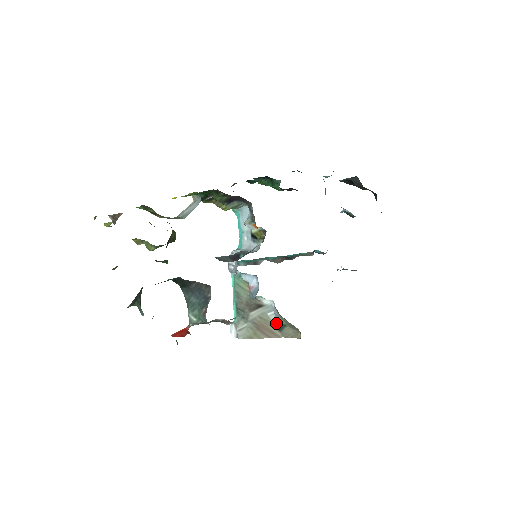
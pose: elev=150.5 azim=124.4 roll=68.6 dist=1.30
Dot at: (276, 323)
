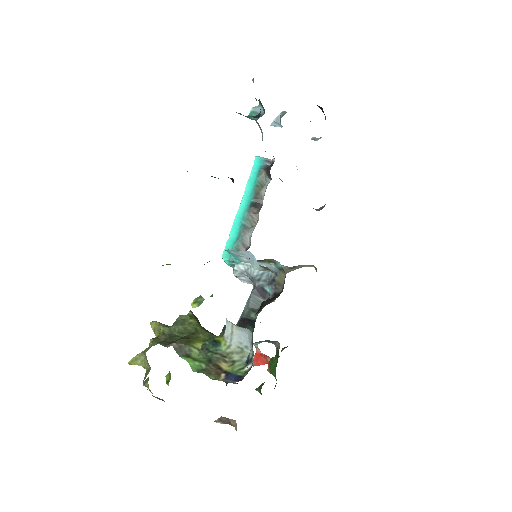
Dot at: occluded
